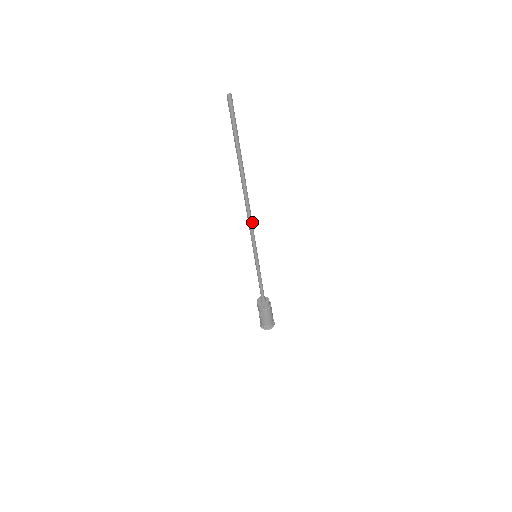
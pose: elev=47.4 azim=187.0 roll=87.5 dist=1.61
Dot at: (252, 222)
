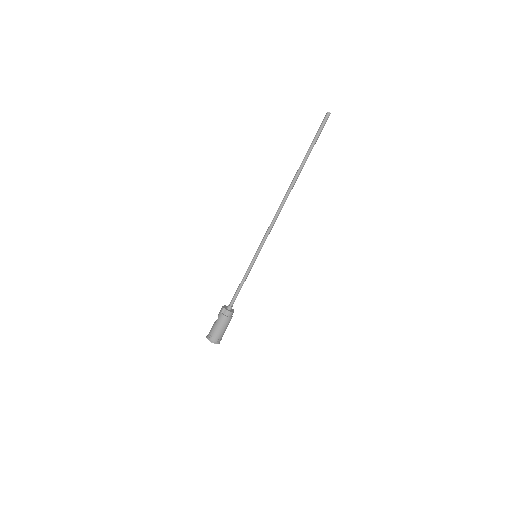
Dot at: (275, 221)
